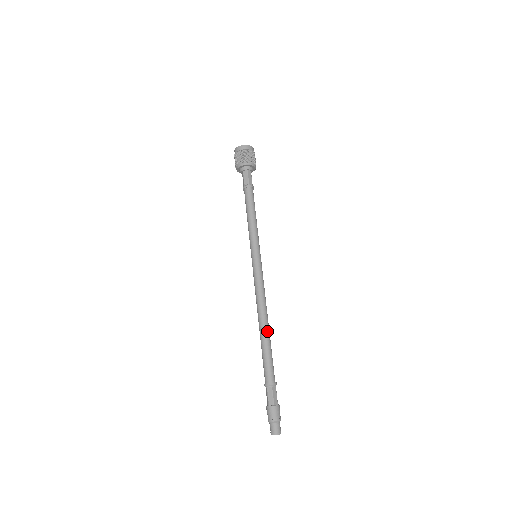
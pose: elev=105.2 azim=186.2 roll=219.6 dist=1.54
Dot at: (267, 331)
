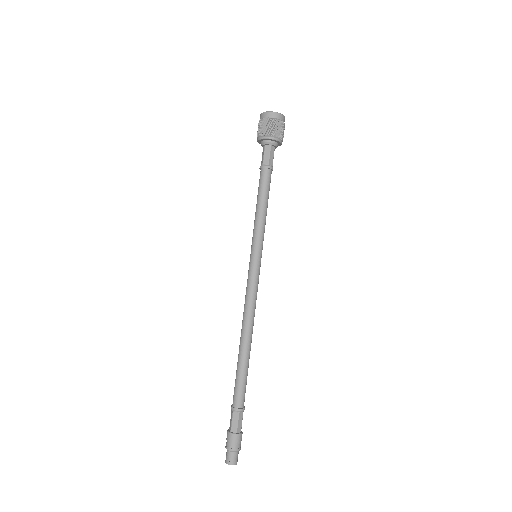
Dot at: (248, 349)
